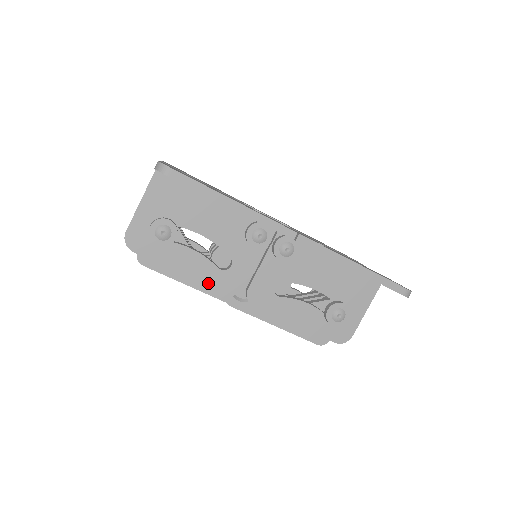
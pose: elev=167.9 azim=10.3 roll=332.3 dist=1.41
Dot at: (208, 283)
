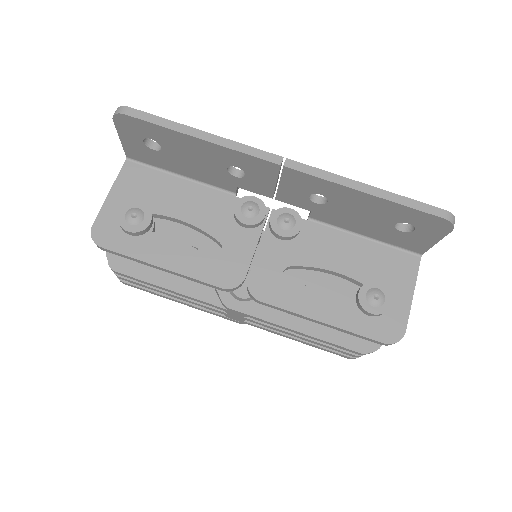
Dot at: (195, 276)
